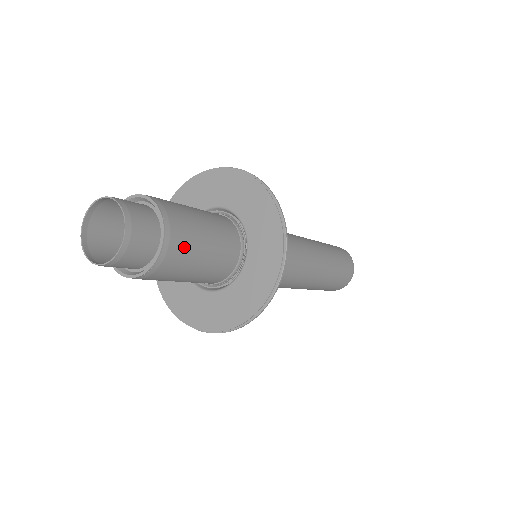
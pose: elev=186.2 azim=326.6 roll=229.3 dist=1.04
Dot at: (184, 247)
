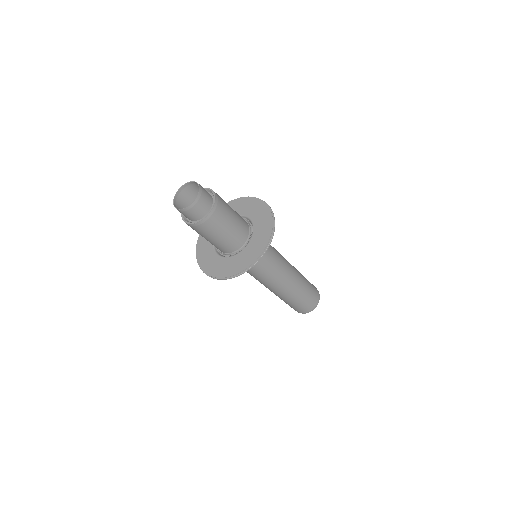
Dot at: (224, 205)
